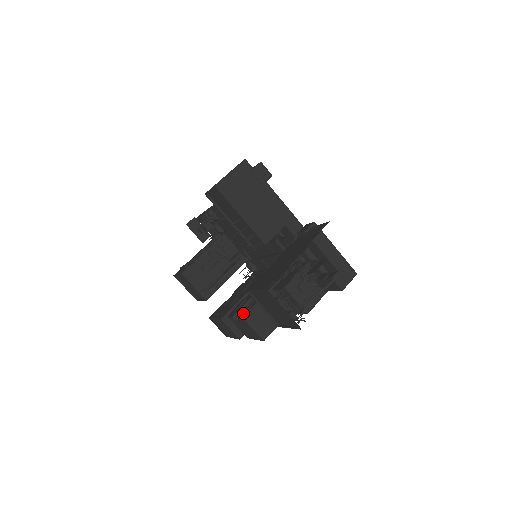
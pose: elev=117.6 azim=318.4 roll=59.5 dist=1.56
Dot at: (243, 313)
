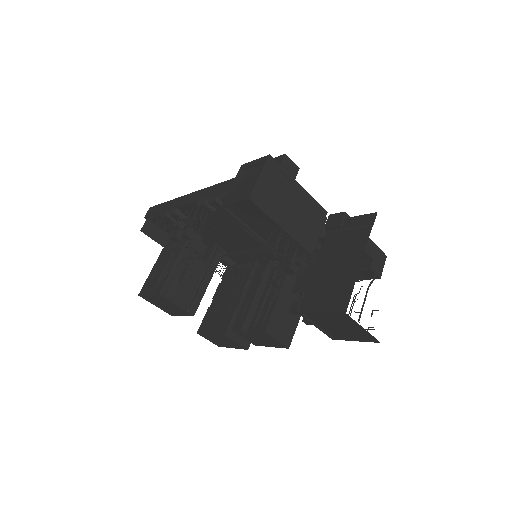
Dot at: (260, 325)
